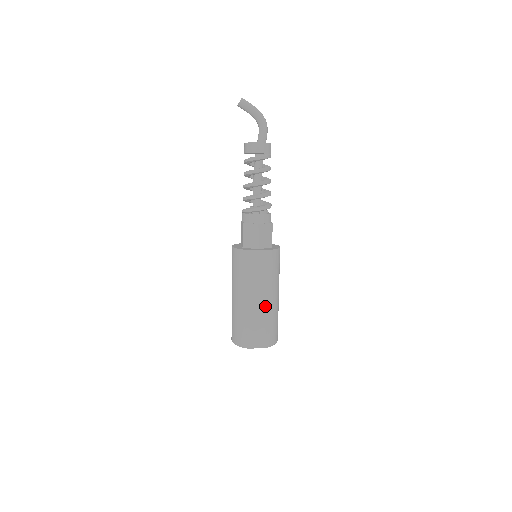
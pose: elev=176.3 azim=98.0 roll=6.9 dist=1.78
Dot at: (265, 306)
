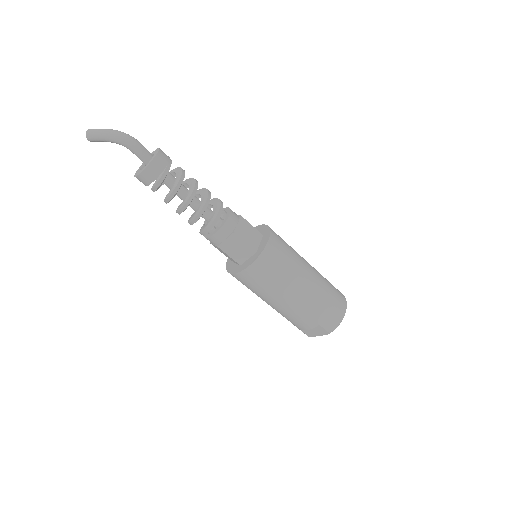
Dot at: (291, 309)
